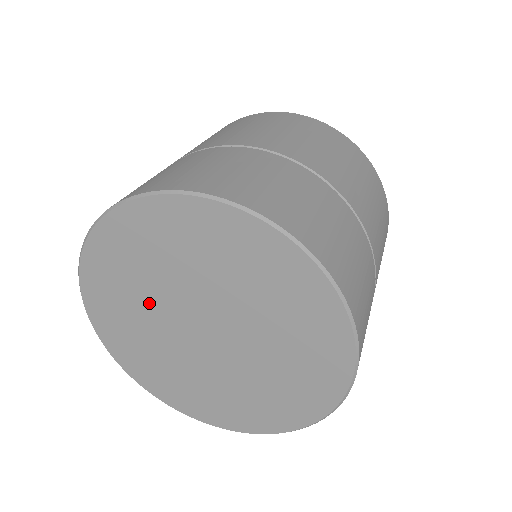
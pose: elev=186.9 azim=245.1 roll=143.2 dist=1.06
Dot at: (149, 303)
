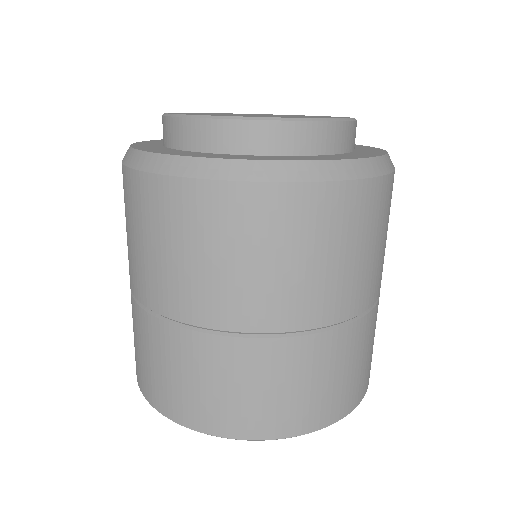
Dot at: occluded
